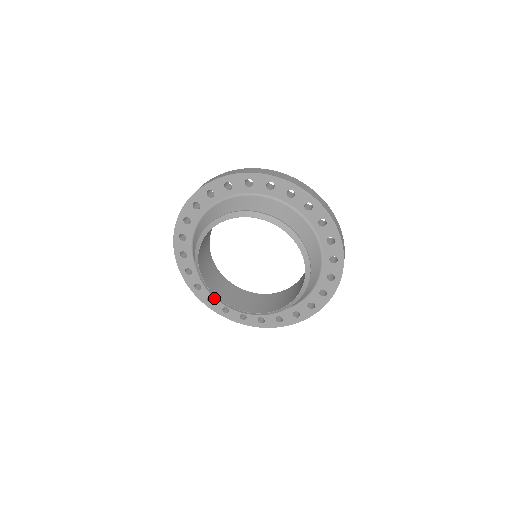
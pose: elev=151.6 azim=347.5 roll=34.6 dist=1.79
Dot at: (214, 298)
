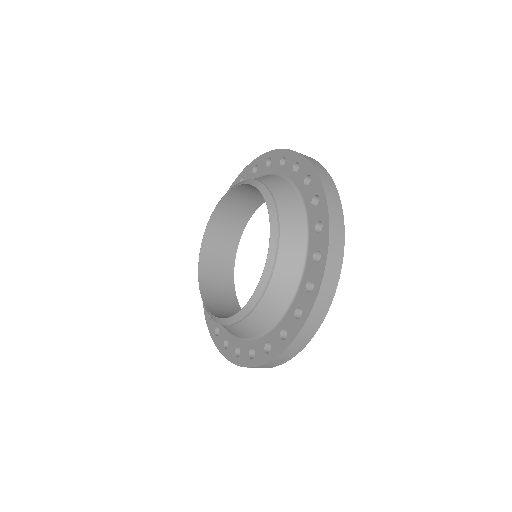
Dot at: occluded
